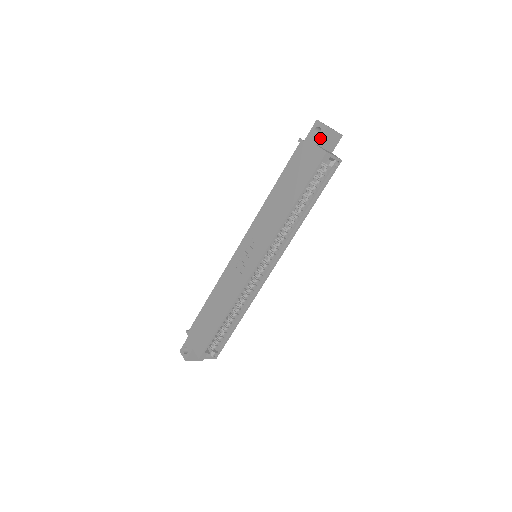
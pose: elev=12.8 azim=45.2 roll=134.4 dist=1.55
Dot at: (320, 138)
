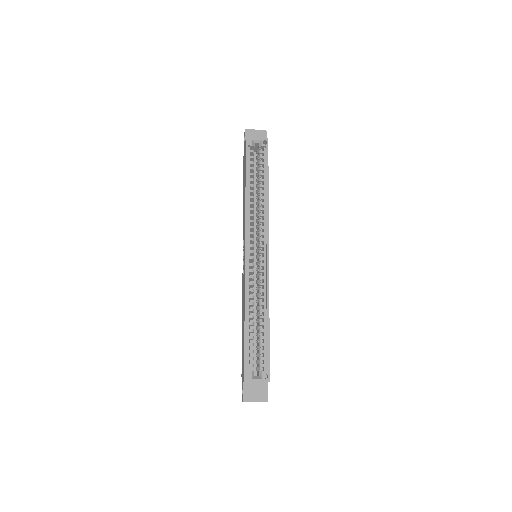
Dot at: (245, 139)
